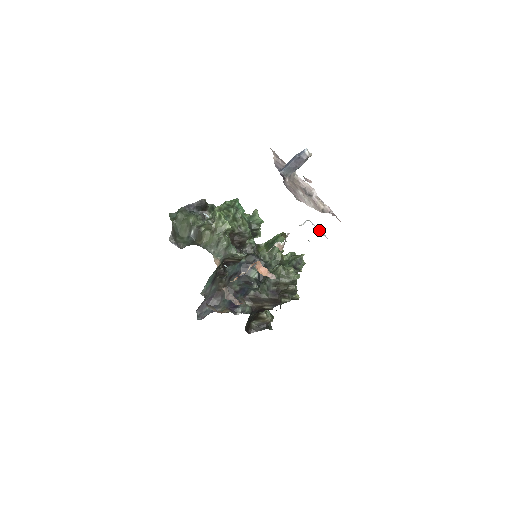
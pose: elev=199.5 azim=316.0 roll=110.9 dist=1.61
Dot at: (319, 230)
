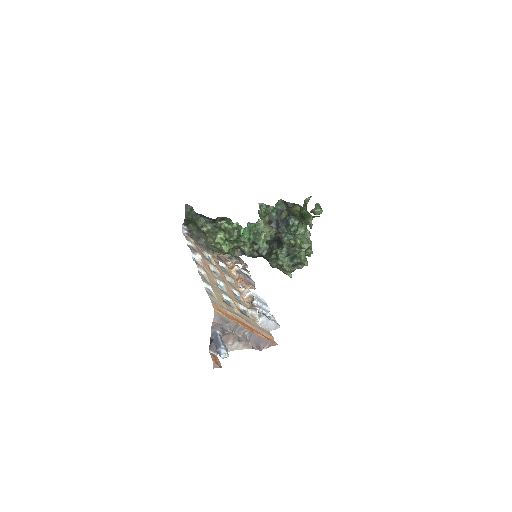
Dot at: (267, 327)
